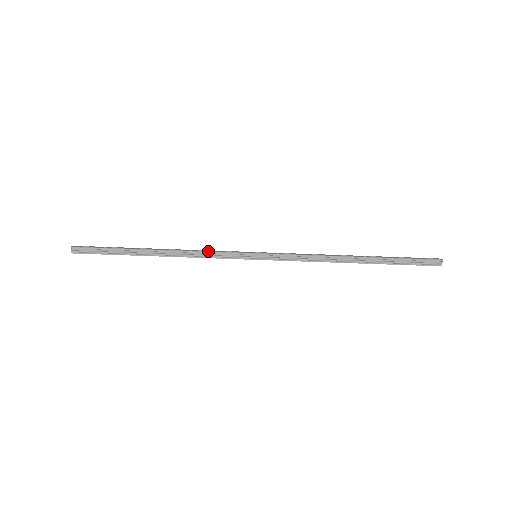
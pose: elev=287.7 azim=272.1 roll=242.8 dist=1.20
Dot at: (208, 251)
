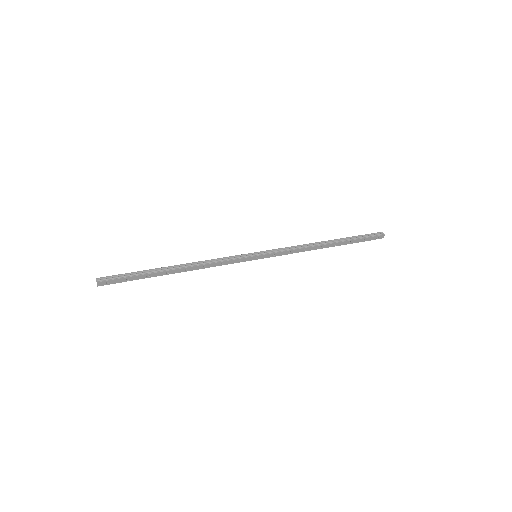
Dot at: (218, 258)
